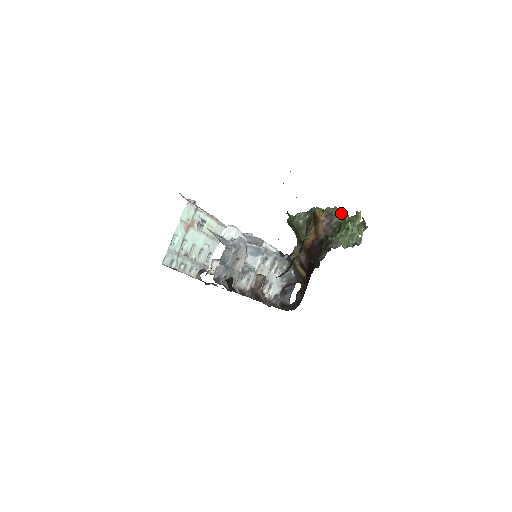
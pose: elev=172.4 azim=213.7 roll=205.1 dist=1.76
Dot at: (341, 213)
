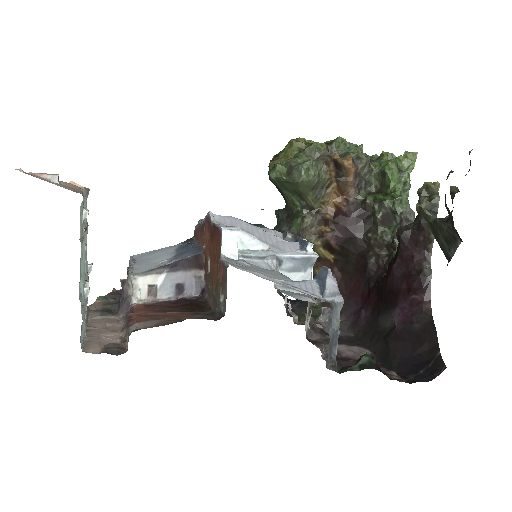
Dot at: (362, 150)
